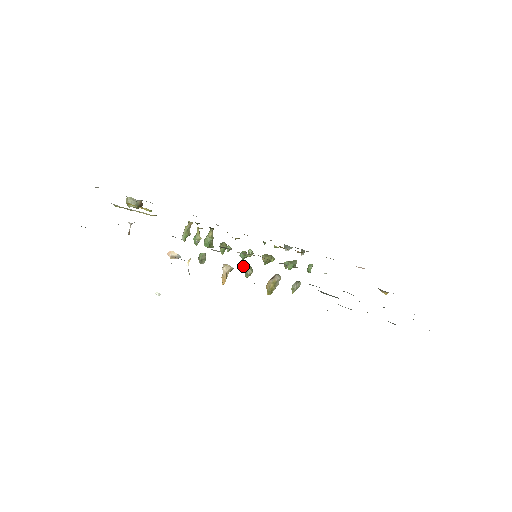
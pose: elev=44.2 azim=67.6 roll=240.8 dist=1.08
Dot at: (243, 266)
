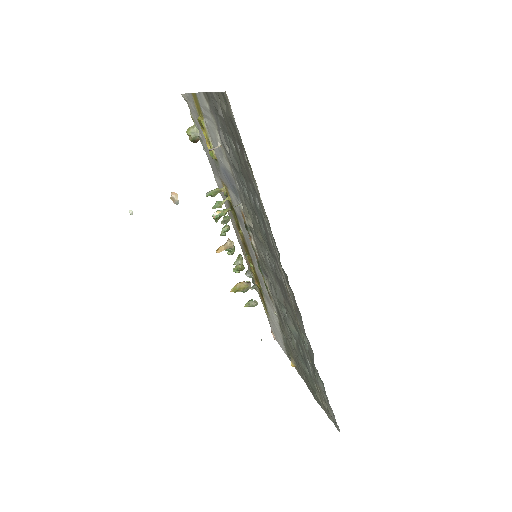
Dot at: (240, 254)
